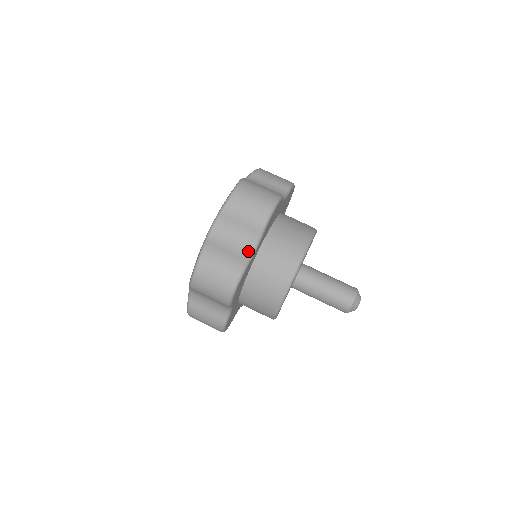
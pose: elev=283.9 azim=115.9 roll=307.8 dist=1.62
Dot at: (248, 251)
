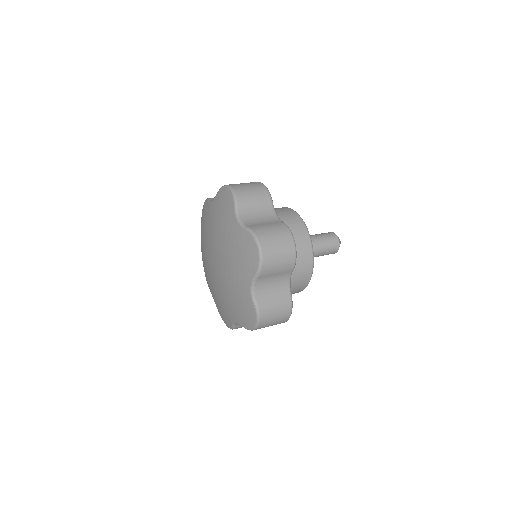
Dot at: (275, 218)
